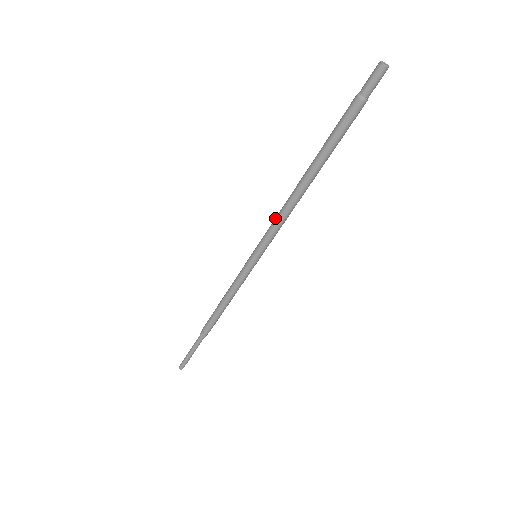
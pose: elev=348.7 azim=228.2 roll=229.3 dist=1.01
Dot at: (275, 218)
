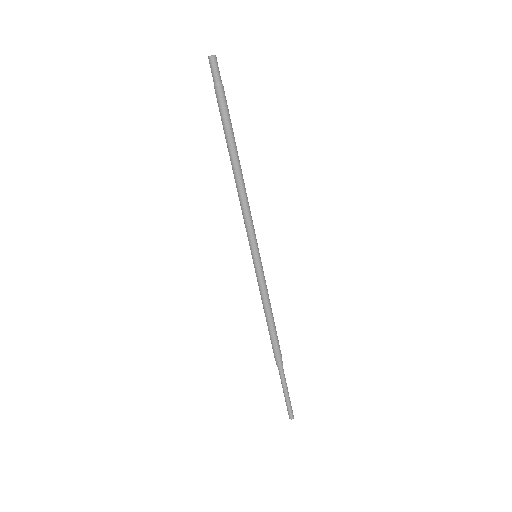
Dot at: (242, 214)
